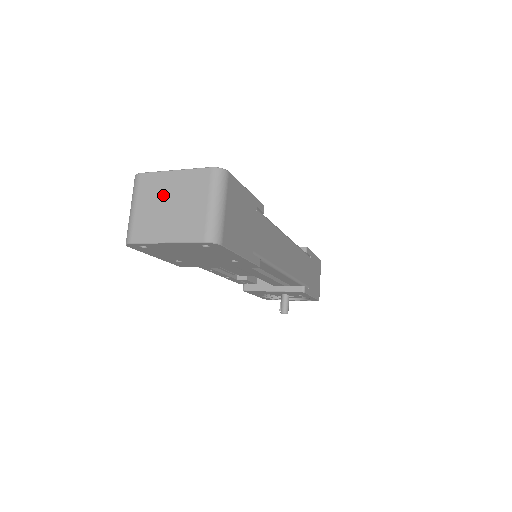
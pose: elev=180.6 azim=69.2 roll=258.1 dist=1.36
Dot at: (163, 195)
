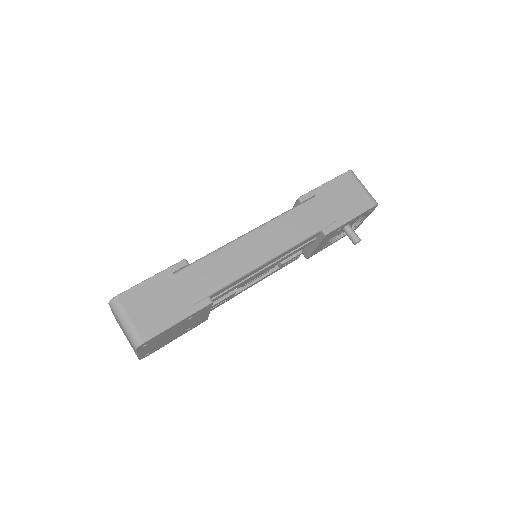
Dot at: (121, 328)
